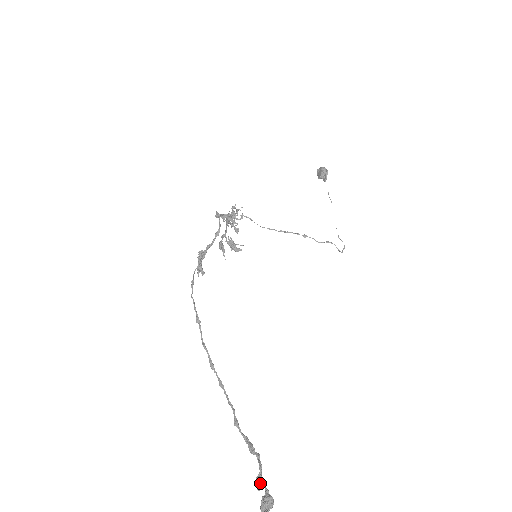
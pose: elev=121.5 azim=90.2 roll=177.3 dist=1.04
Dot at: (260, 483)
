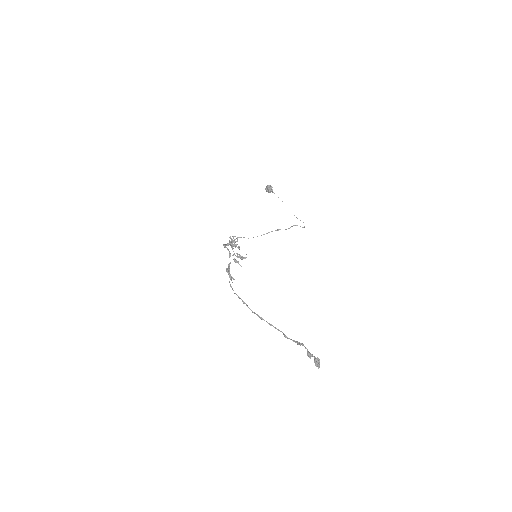
Dot at: (309, 355)
